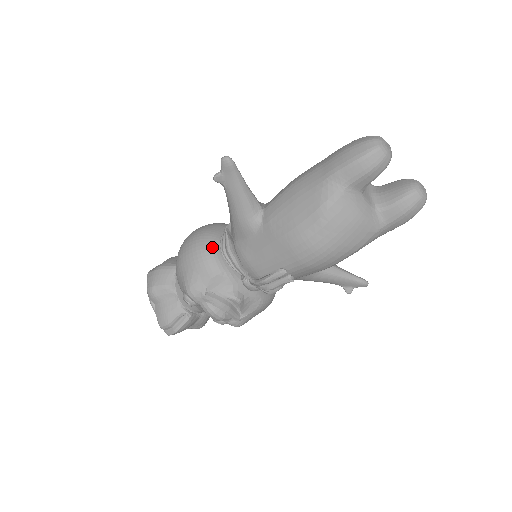
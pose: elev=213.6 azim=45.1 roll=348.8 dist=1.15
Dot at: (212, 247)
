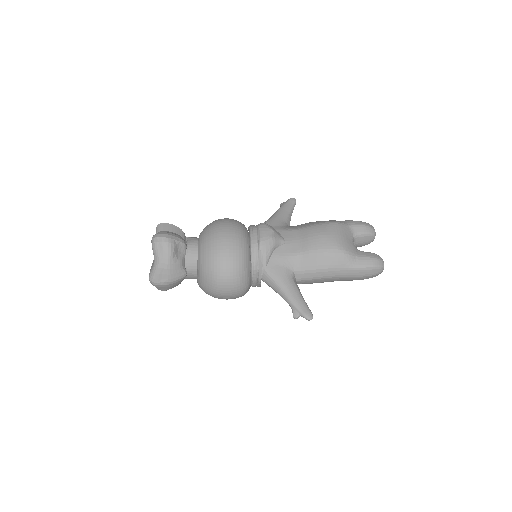
Dot at: occluded
